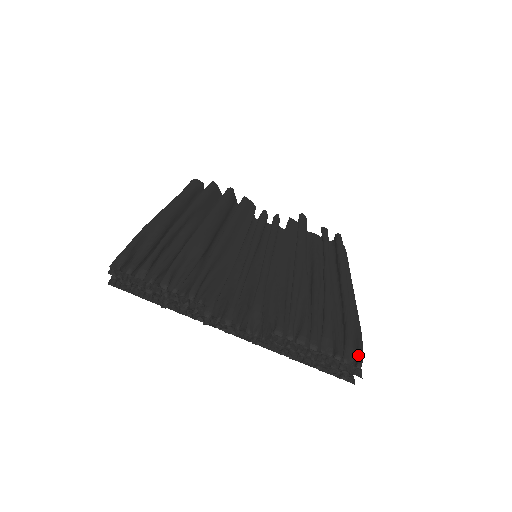
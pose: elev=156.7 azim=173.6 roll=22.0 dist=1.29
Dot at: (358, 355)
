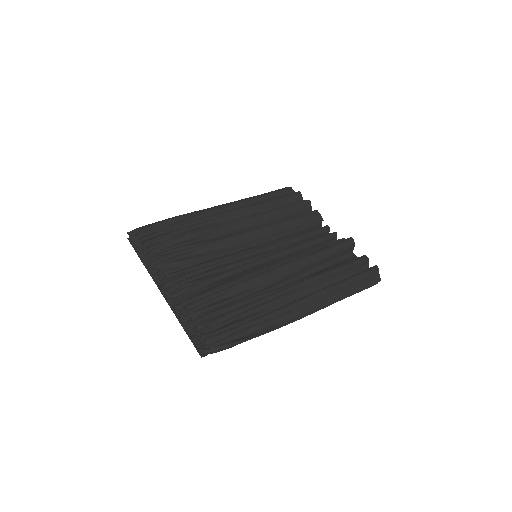
Dot at: (223, 344)
